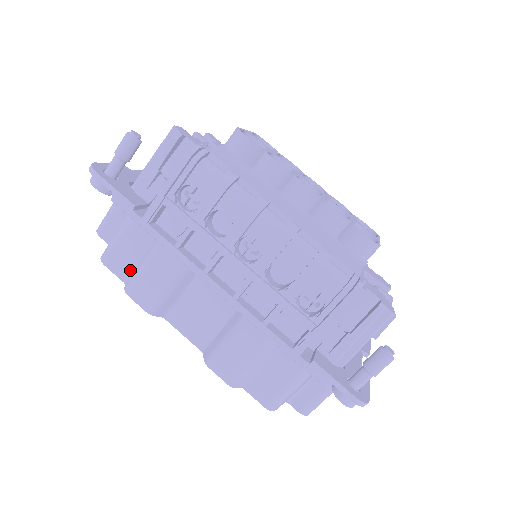
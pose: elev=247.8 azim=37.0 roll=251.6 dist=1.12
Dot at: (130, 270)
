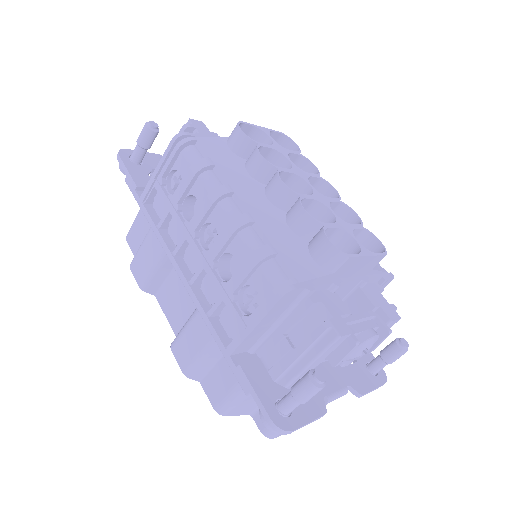
Dot at: occluded
